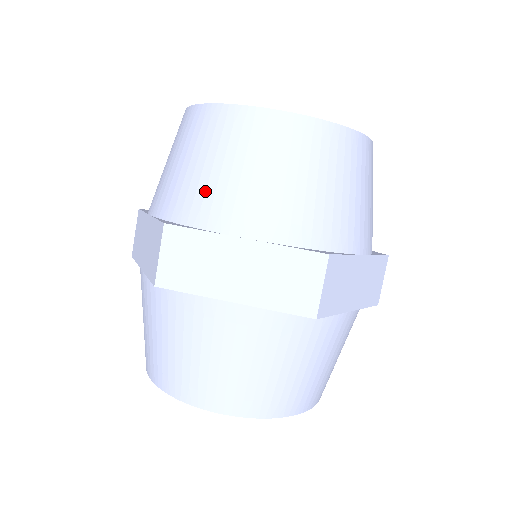
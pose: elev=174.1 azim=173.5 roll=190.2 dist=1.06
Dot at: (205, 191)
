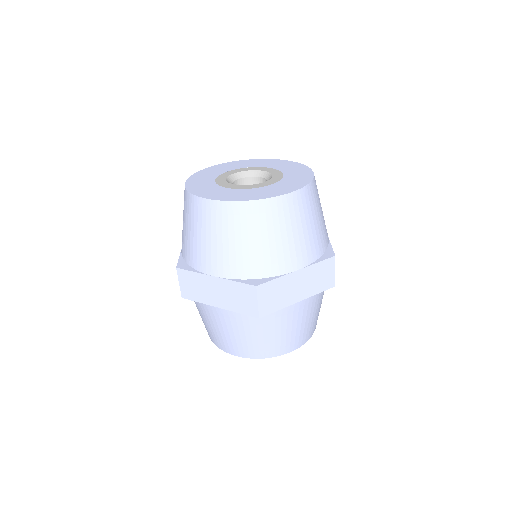
Dot at: (193, 247)
